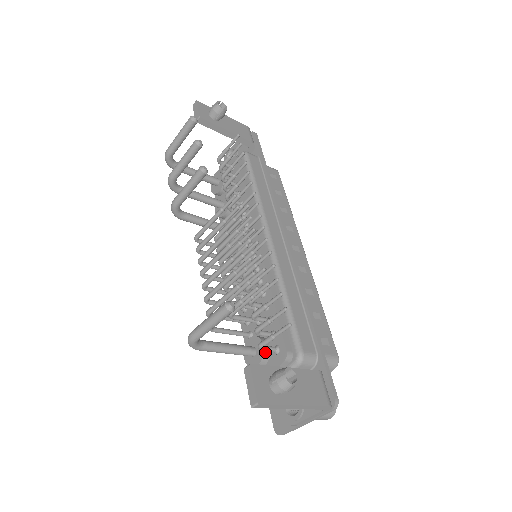
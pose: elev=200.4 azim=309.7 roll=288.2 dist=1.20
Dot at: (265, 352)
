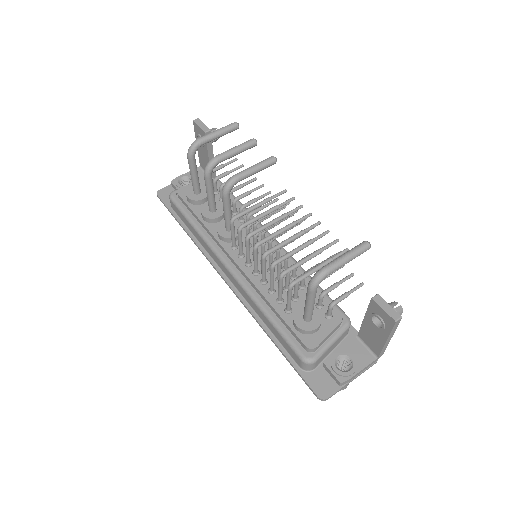
Dot at: (321, 317)
